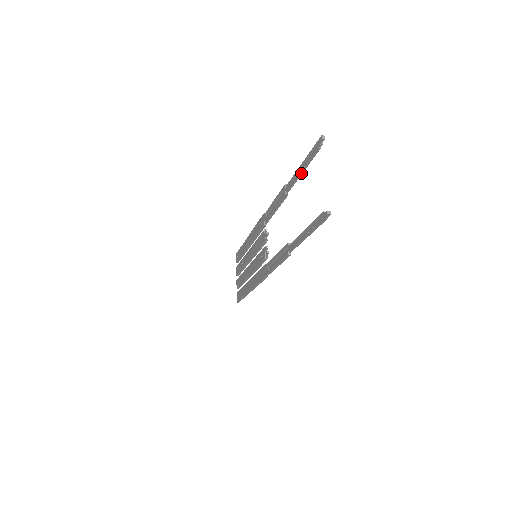
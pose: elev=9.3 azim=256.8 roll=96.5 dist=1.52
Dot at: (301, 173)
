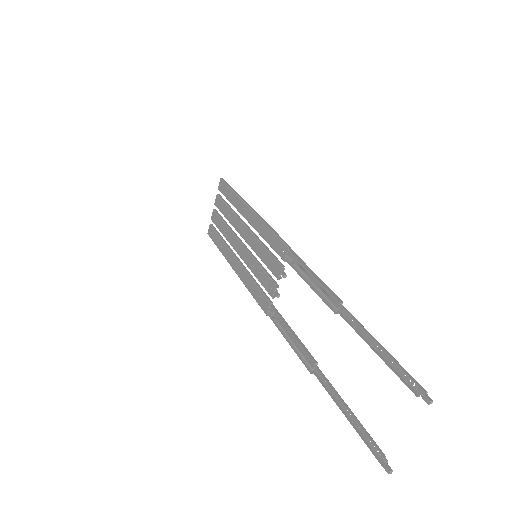
Dot at: (372, 348)
